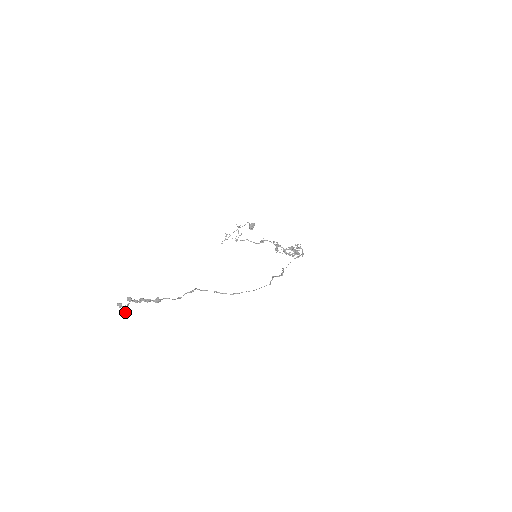
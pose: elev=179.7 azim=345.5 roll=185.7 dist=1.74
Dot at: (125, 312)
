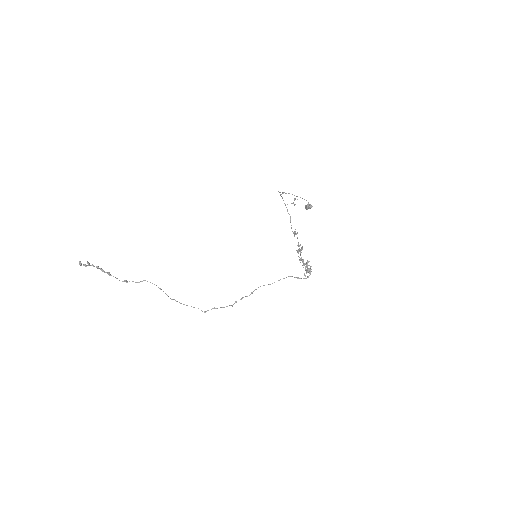
Dot at: occluded
